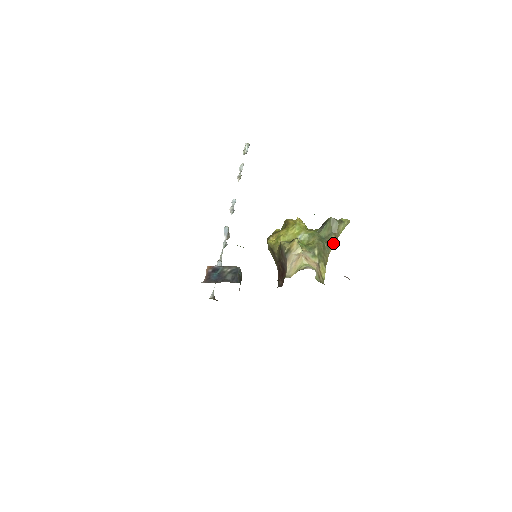
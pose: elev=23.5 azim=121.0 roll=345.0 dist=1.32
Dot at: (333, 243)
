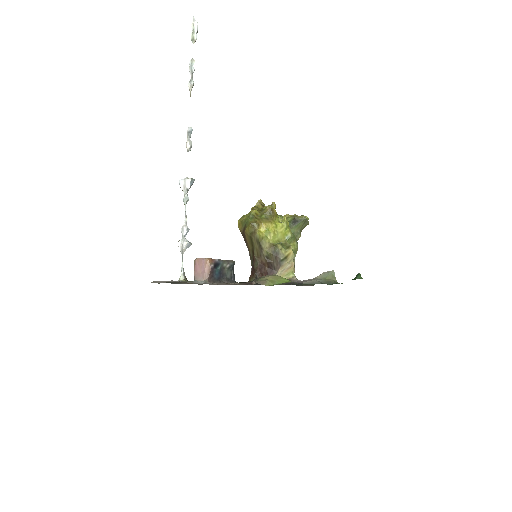
Dot at: occluded
